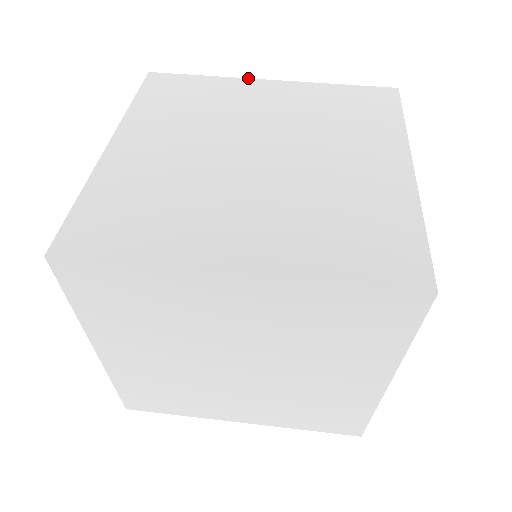
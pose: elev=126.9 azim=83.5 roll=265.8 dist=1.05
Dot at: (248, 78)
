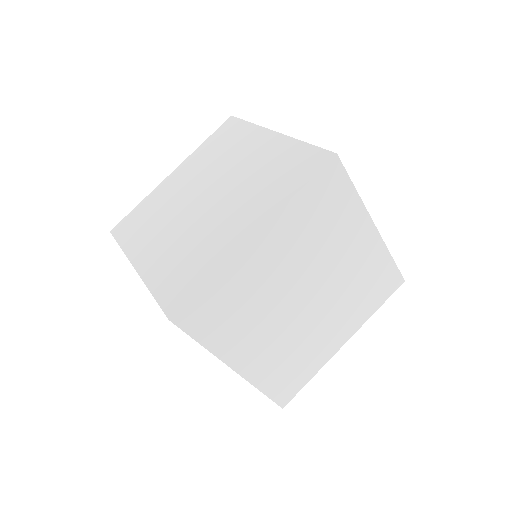
Dot at: (160, 183)
